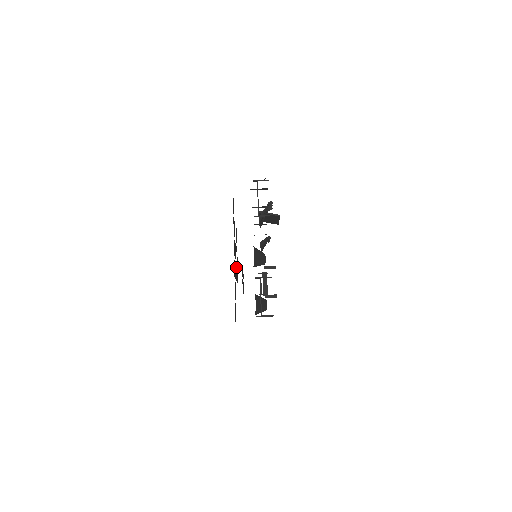
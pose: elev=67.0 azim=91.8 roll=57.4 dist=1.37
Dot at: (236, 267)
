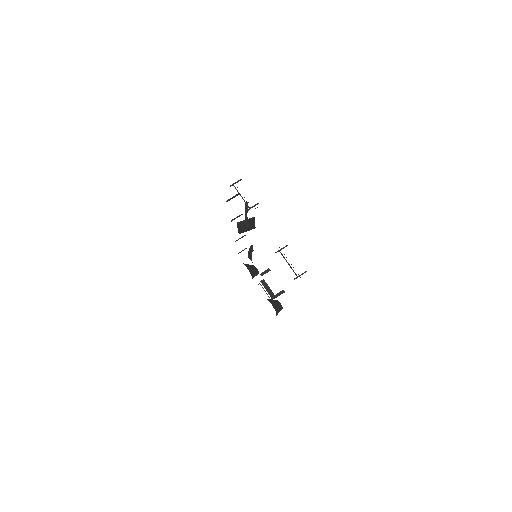
Dot at: occluded
